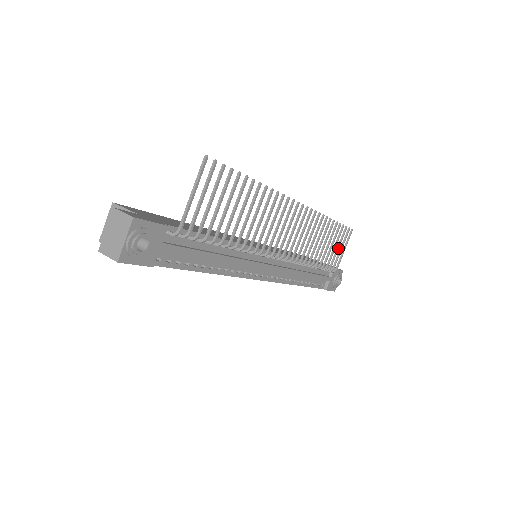
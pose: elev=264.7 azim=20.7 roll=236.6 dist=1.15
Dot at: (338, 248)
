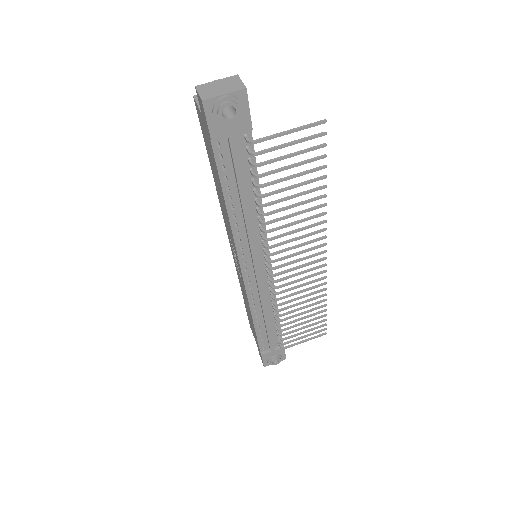
Dot at: (305, 332)
